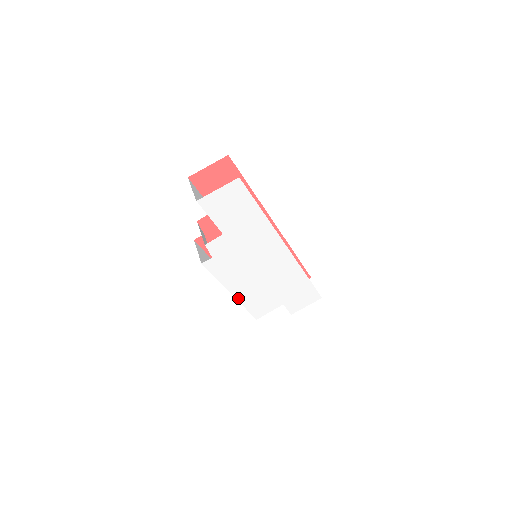
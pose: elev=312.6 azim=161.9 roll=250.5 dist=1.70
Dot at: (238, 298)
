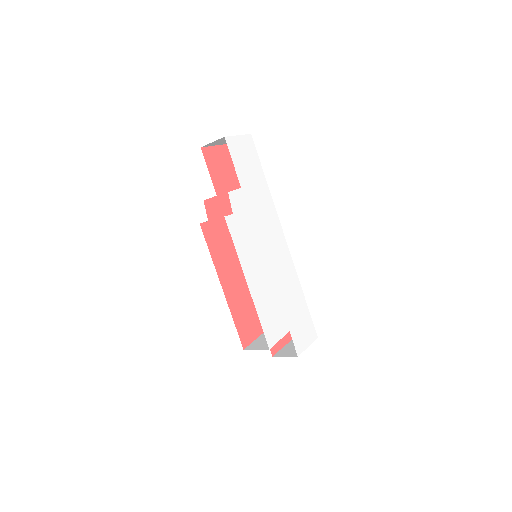
Dot at: (252, 295)
